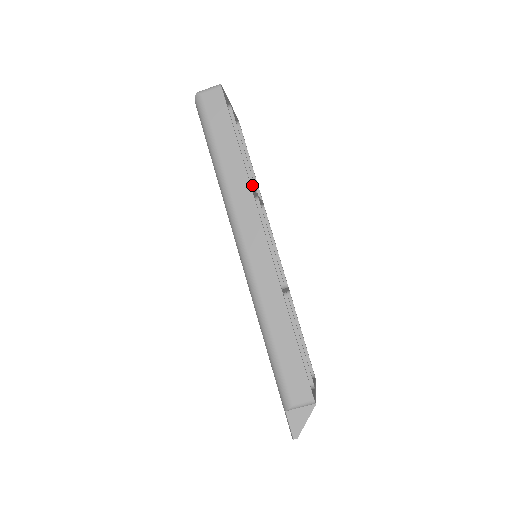
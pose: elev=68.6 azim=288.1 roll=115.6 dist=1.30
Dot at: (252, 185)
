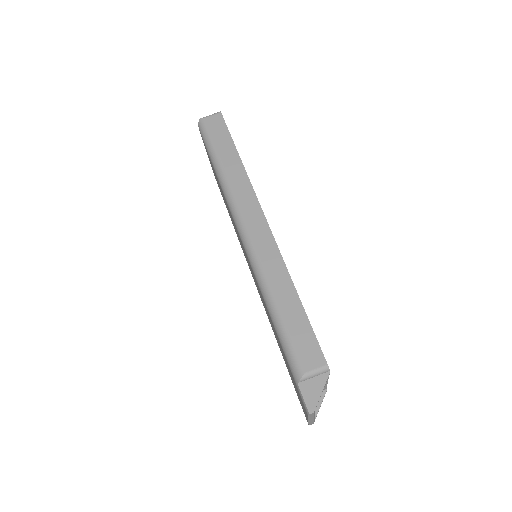
Dot at: occluded
